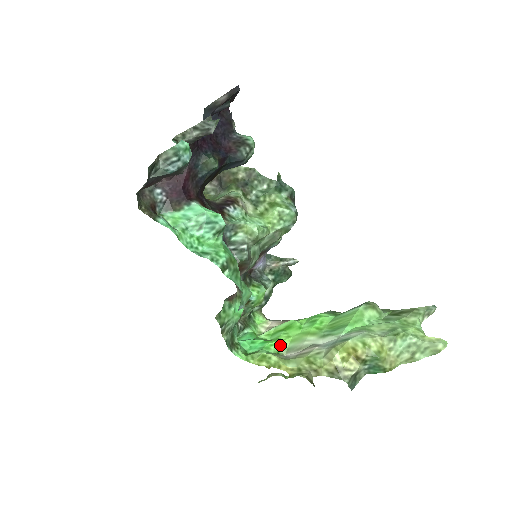
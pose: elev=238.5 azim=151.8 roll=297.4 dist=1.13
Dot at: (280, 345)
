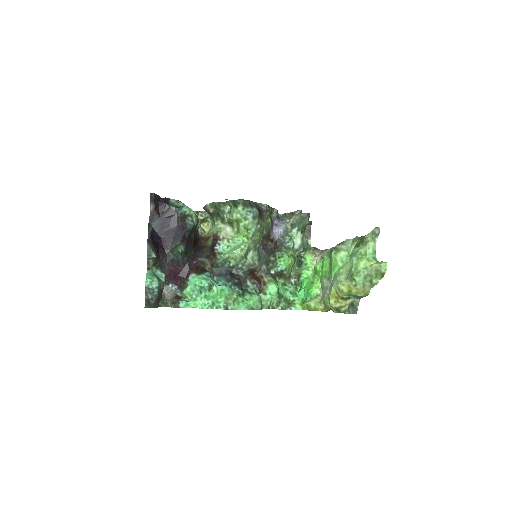
Dot at: (315, 289)
